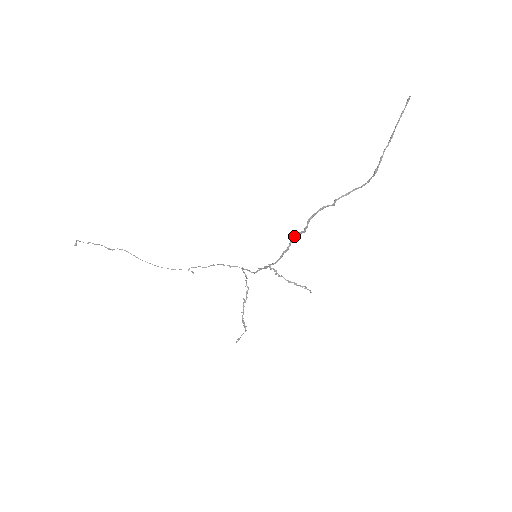
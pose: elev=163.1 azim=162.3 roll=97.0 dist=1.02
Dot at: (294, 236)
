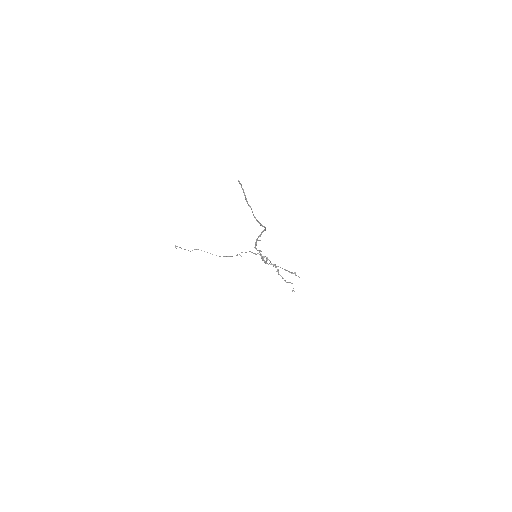
Dot at: occluded
